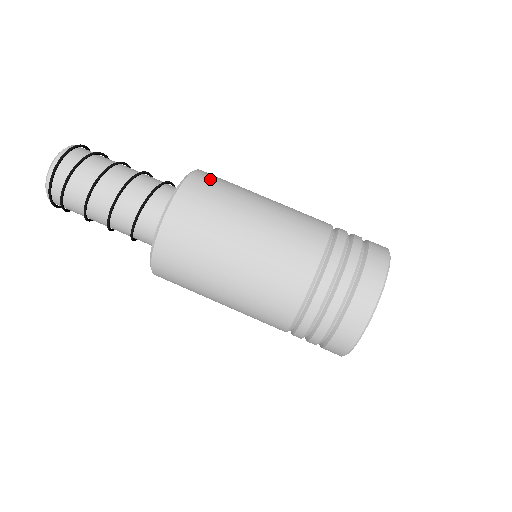
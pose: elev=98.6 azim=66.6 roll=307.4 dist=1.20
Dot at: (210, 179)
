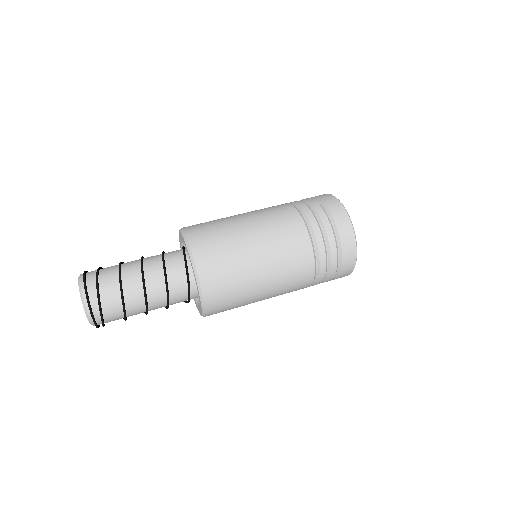
Dot at: occluded
